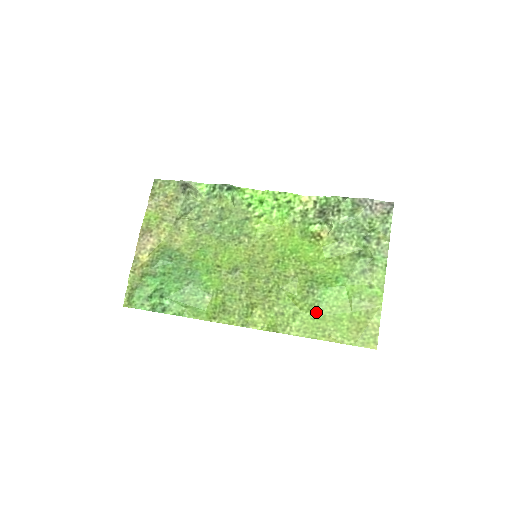
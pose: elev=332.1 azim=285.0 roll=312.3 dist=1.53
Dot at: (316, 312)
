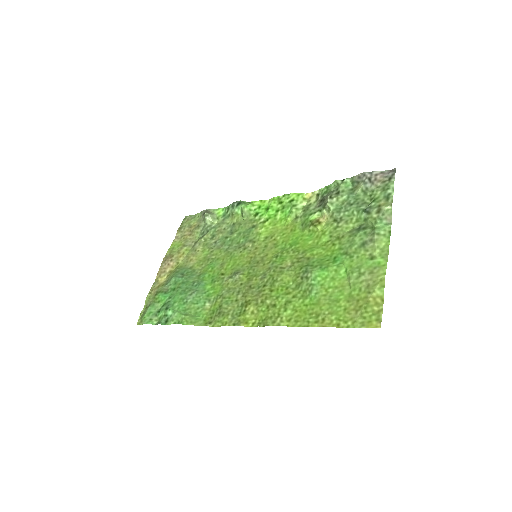
Dot at: (310, 297)
